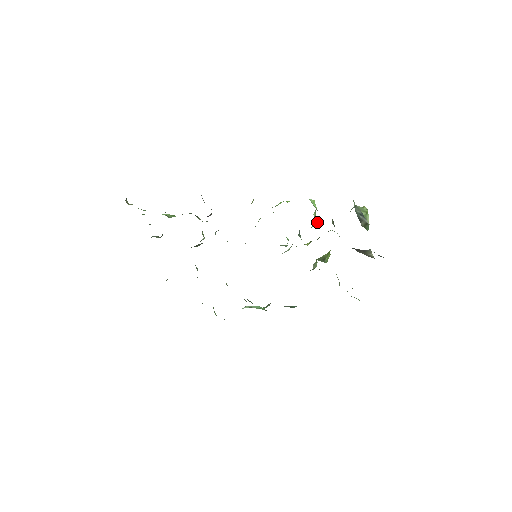
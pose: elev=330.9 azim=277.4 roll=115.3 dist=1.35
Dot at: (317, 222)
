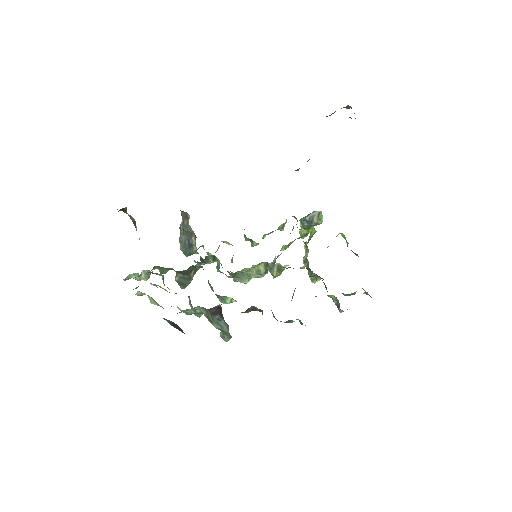
Dot at: (286, 221)
